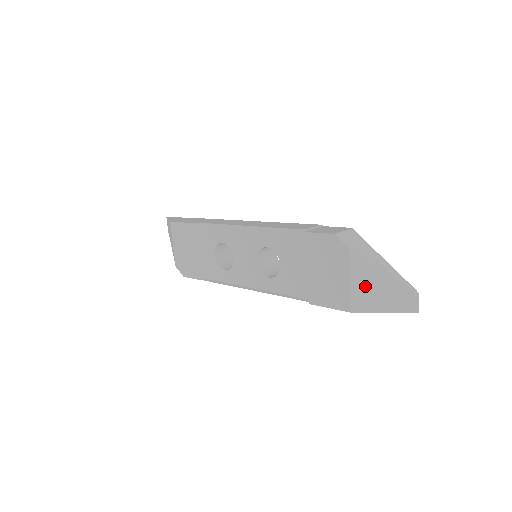
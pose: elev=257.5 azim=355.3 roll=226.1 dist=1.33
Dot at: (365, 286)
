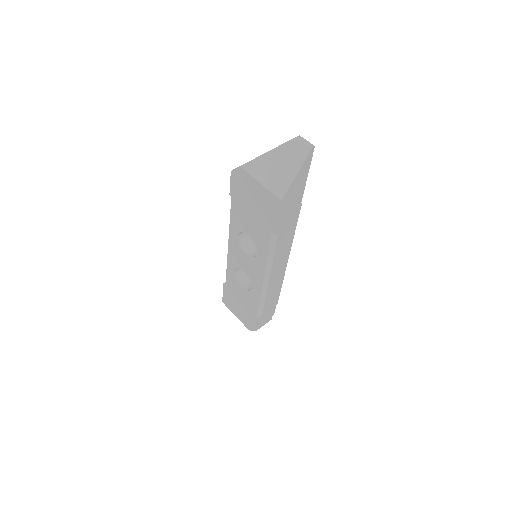
Dot at: (269, 174)
